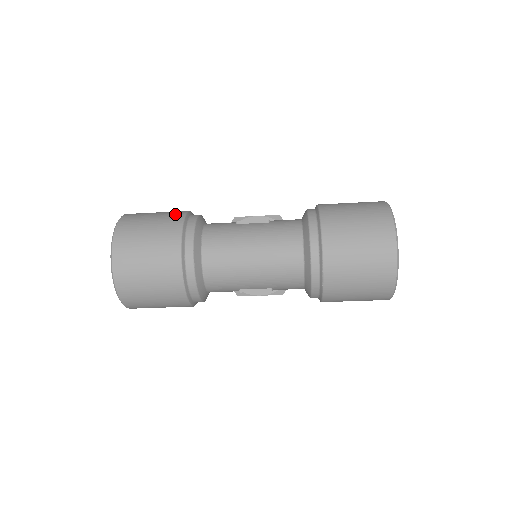
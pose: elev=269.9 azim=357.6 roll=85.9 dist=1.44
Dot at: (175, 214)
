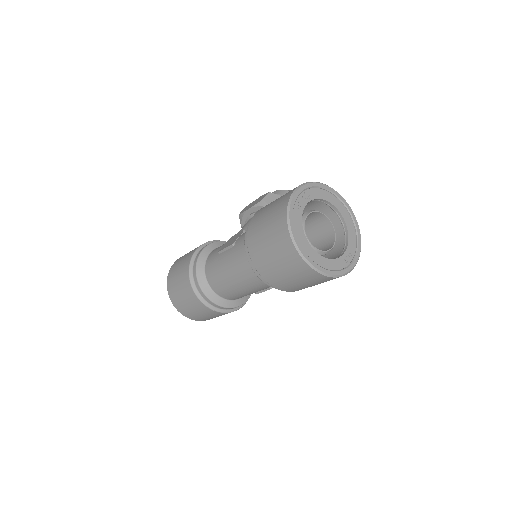
Dot at: (186, 264)
